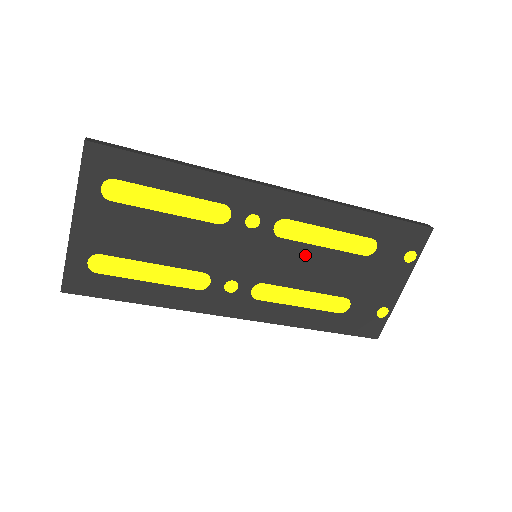
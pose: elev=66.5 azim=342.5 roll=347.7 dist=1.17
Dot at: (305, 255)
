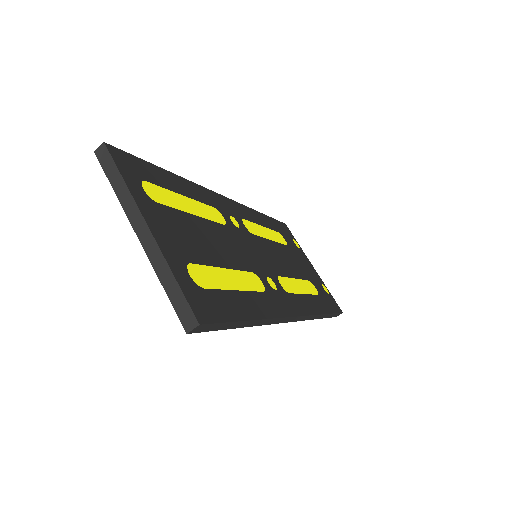
Dot at: (271, 248)
